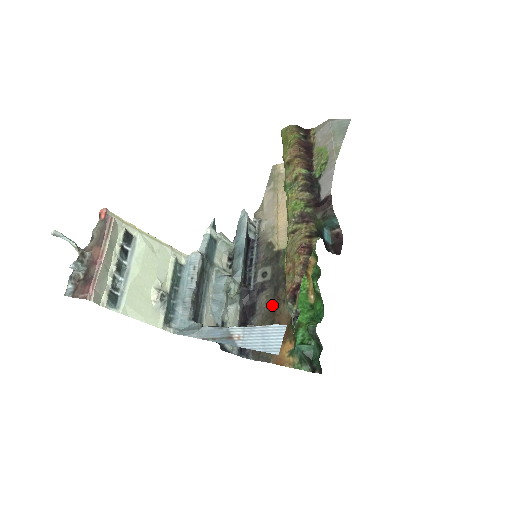
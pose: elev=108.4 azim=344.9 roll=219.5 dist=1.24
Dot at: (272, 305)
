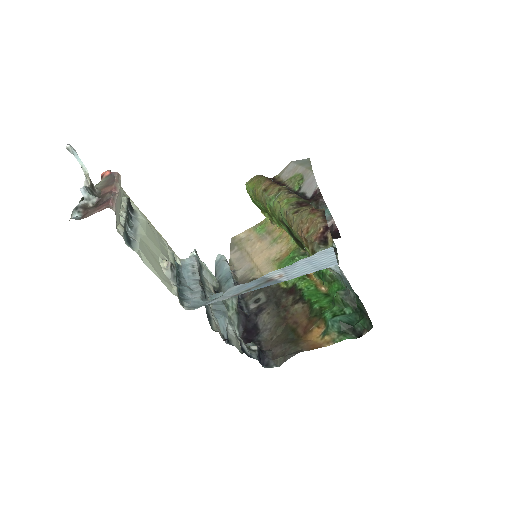
Dot at: (279, 314)
